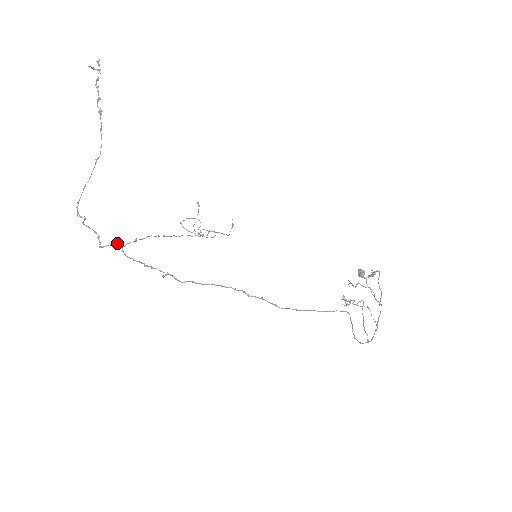
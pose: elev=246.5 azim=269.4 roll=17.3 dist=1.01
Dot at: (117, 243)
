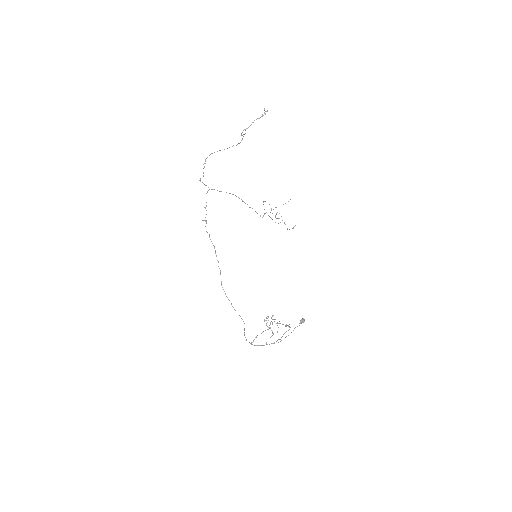
Dot at: occluded
